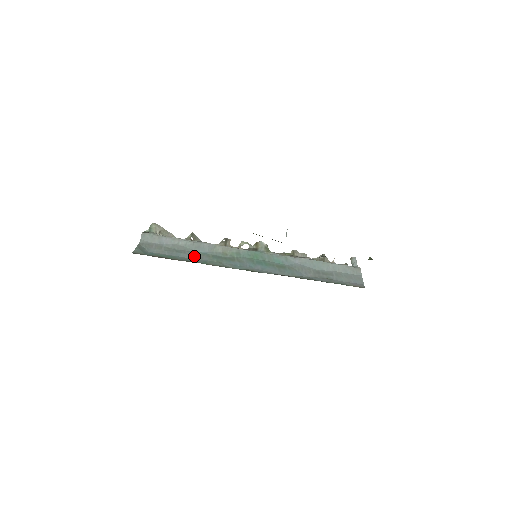
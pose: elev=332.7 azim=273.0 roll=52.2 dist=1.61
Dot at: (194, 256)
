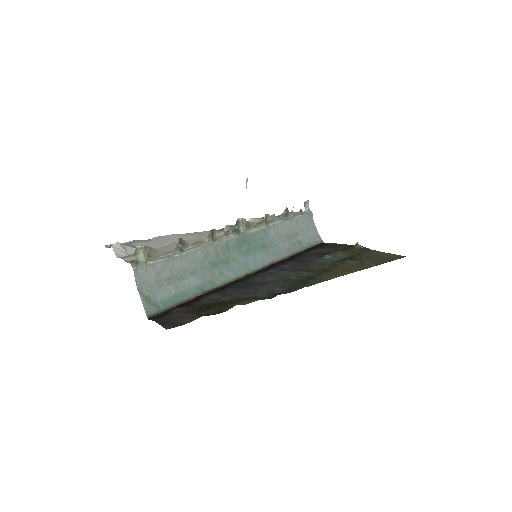
Dot at: (197, 278)
